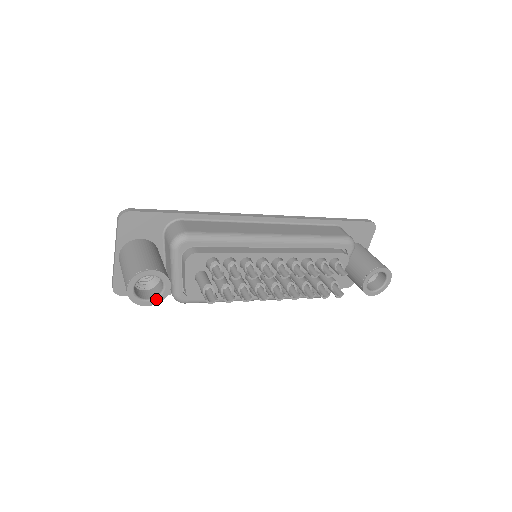
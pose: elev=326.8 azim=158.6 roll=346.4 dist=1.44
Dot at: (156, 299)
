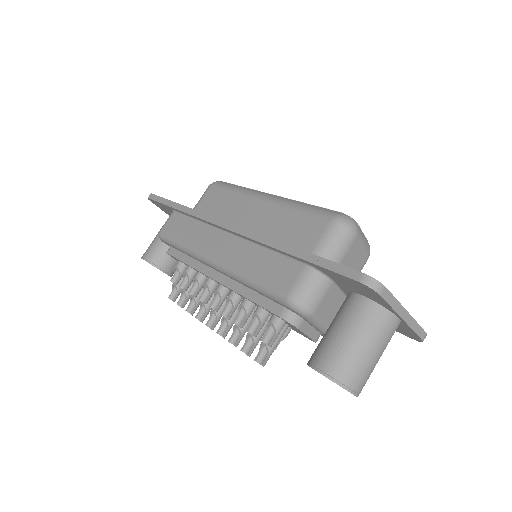
Dot at: occluded
